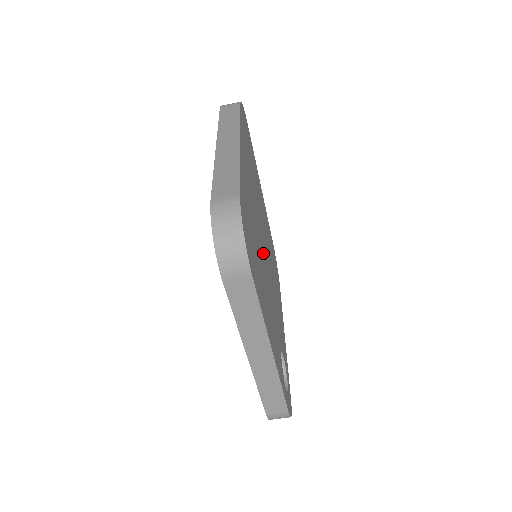
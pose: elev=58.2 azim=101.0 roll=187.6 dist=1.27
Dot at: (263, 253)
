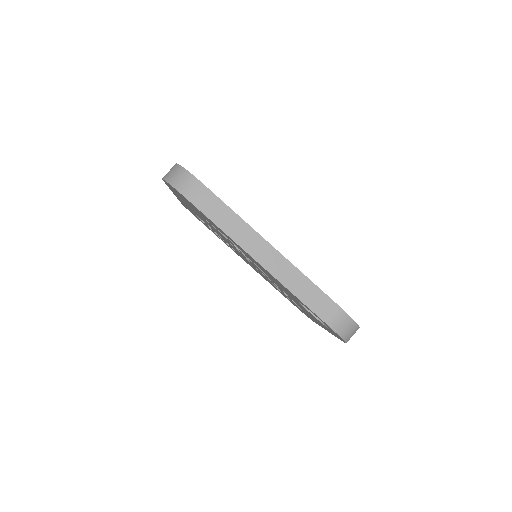
Dot at: occluded
